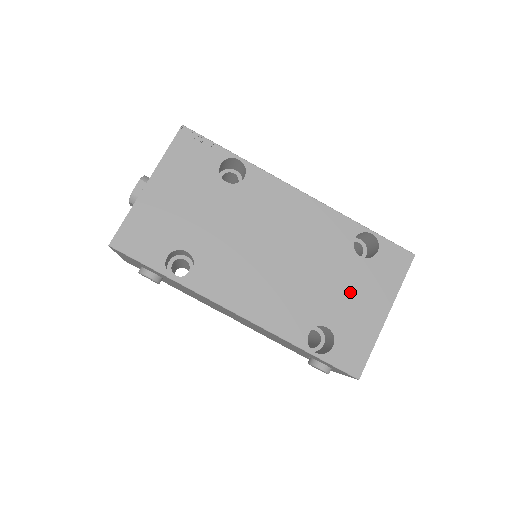
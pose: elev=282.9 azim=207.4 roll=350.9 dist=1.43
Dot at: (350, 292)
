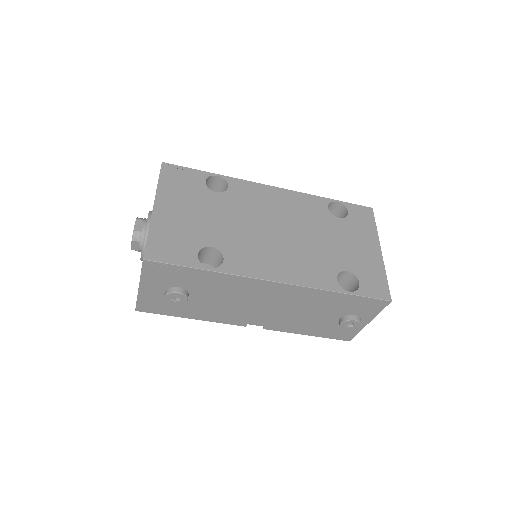
Dot at: (347, 243)
